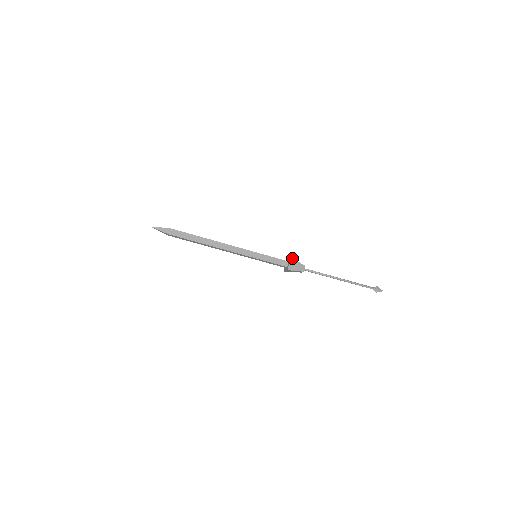
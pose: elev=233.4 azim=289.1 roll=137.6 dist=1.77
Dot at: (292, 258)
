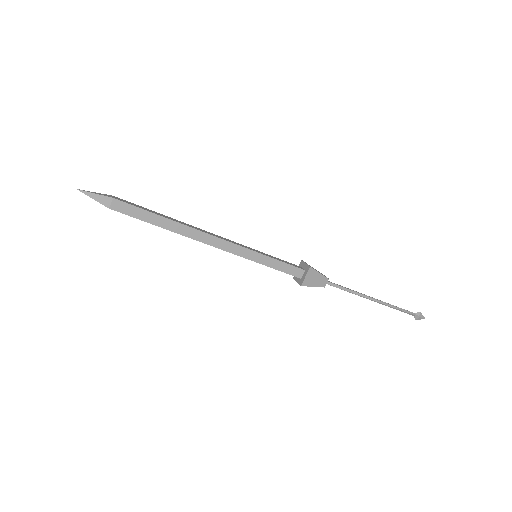
Dot at: (312, 268)
